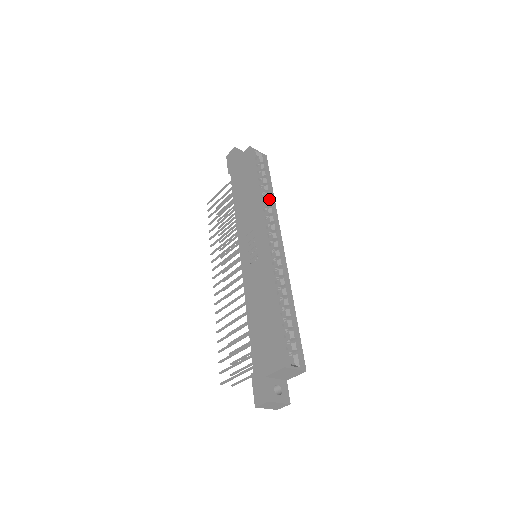
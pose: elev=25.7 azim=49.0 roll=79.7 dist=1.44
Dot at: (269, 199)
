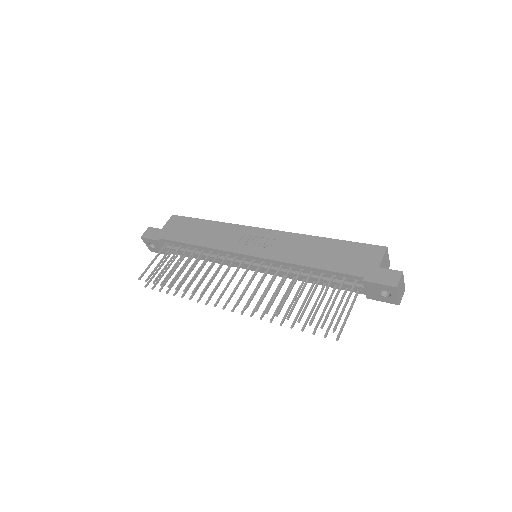
Dot at: occluded
